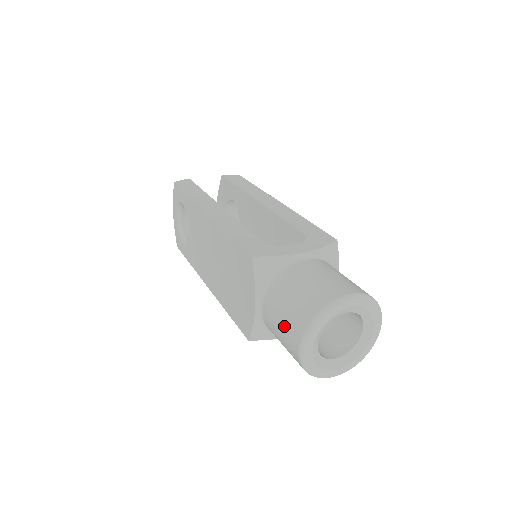
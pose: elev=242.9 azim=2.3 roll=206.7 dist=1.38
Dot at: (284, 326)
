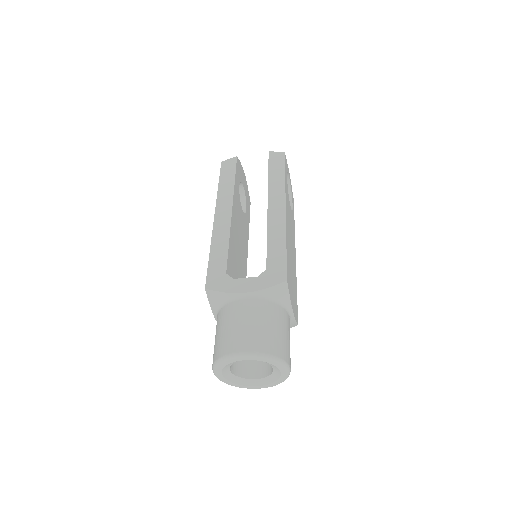
Dot at: occluded
